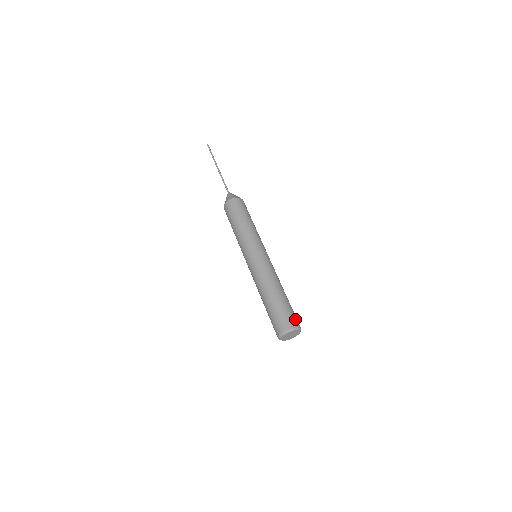
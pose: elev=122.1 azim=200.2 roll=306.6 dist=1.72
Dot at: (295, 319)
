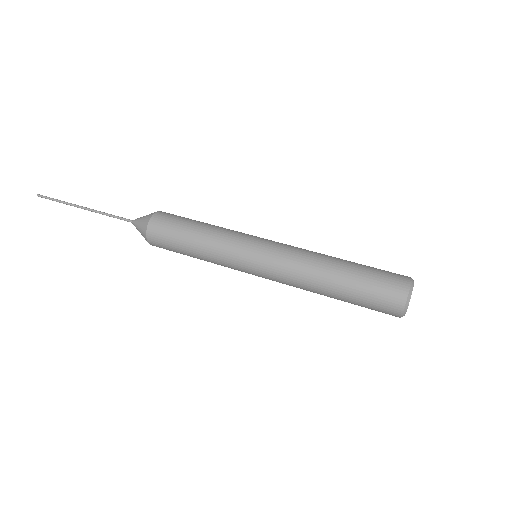
Dot at: occluded
